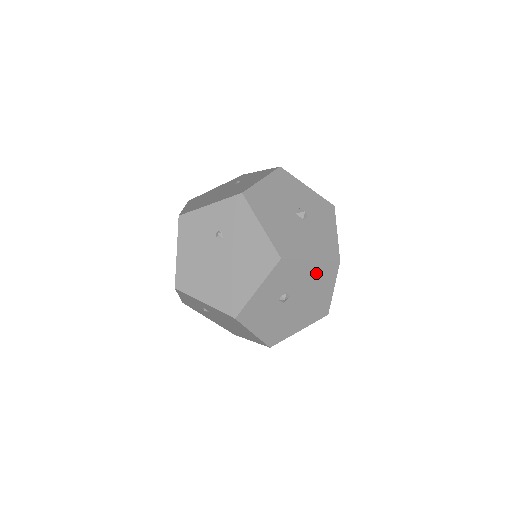
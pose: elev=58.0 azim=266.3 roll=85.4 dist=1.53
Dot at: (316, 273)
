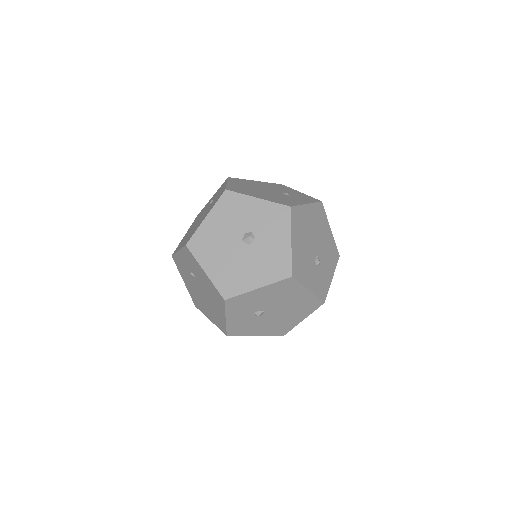
Dot at: (274, 292)
